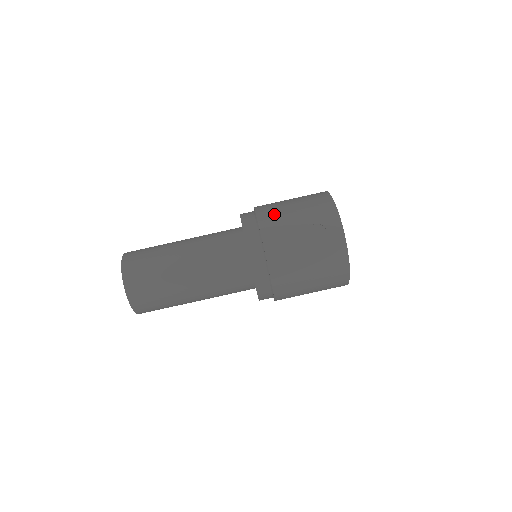
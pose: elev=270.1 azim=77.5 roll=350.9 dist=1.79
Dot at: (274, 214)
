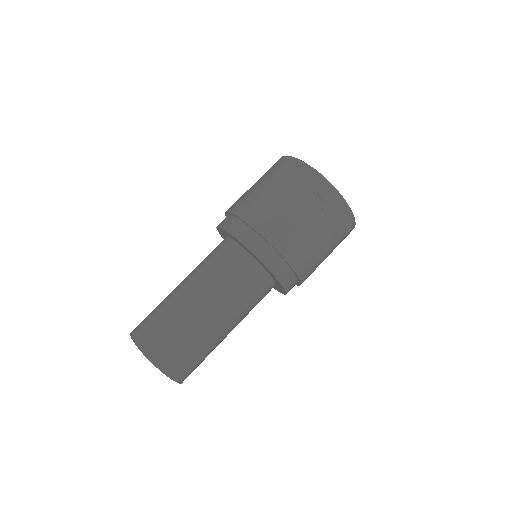
Dot at: (259, 209)
